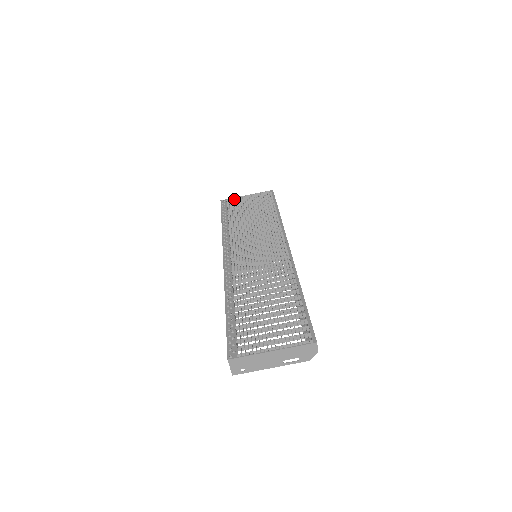
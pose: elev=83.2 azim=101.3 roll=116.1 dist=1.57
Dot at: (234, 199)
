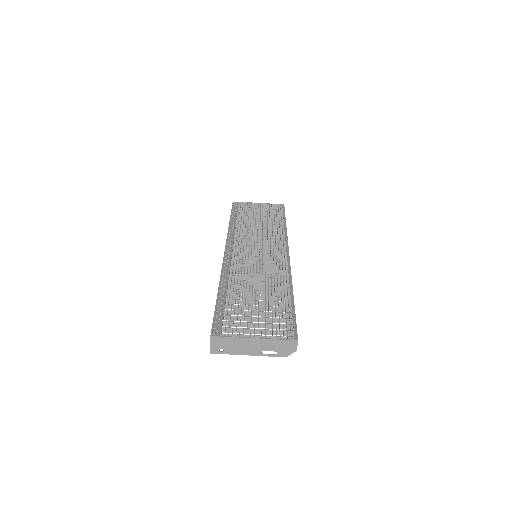
Dot at: (246, 203)
